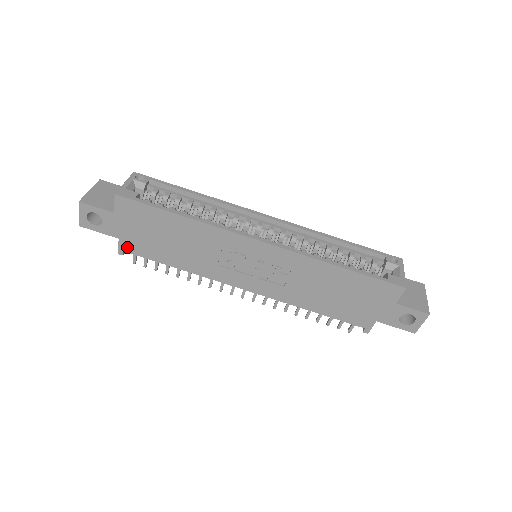
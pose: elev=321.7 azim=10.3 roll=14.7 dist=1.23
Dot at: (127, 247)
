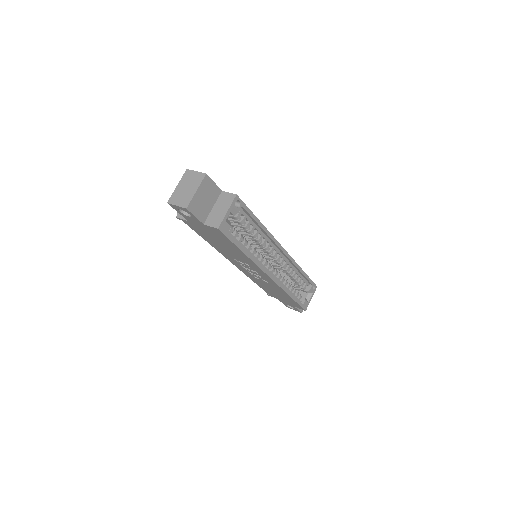
Dot at: (188, 223)
